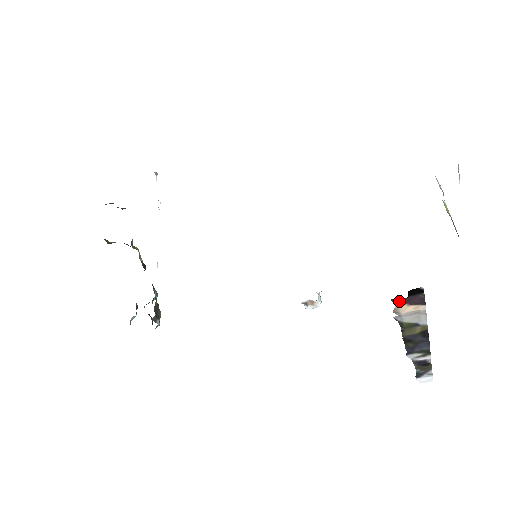
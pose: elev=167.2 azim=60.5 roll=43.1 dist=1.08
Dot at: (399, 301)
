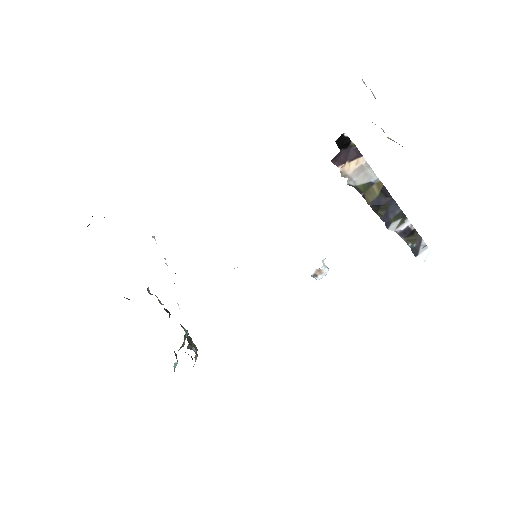
Dot at: (338, 161)
